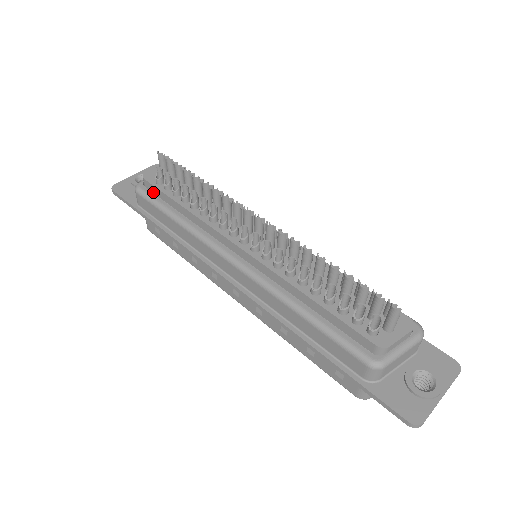
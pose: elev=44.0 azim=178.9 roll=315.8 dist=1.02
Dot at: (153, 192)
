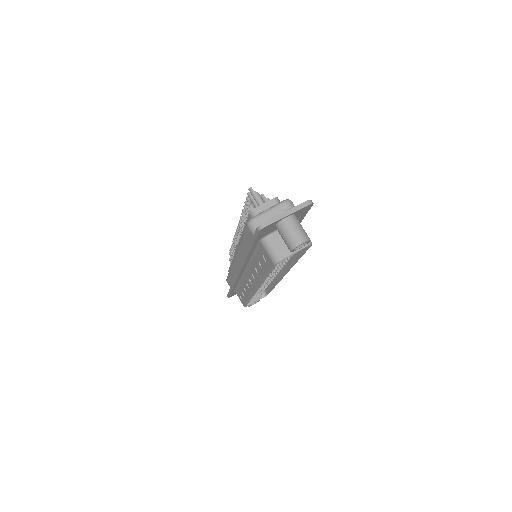
Dot at: occluded
